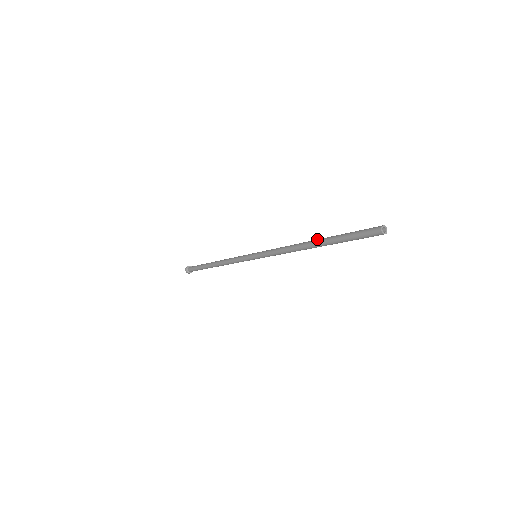
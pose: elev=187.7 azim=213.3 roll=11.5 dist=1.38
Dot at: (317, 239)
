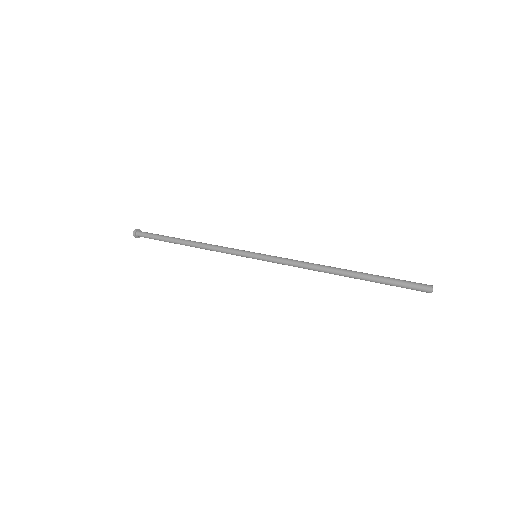
Dot at: (350, 270)
